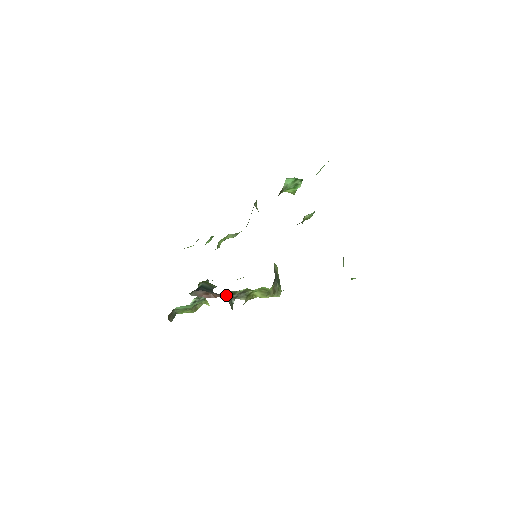
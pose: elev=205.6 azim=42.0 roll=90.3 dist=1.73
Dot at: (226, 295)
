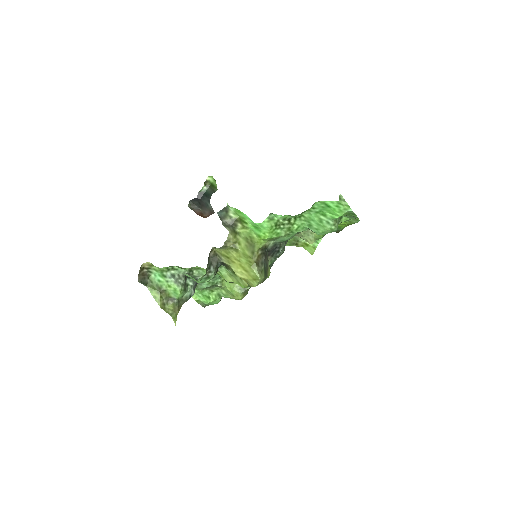
Dot at: occluded
